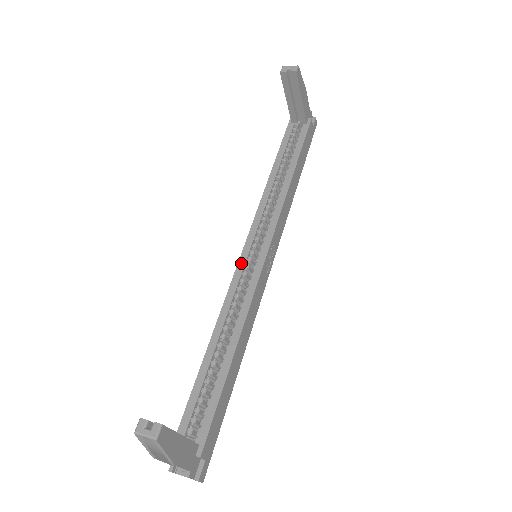
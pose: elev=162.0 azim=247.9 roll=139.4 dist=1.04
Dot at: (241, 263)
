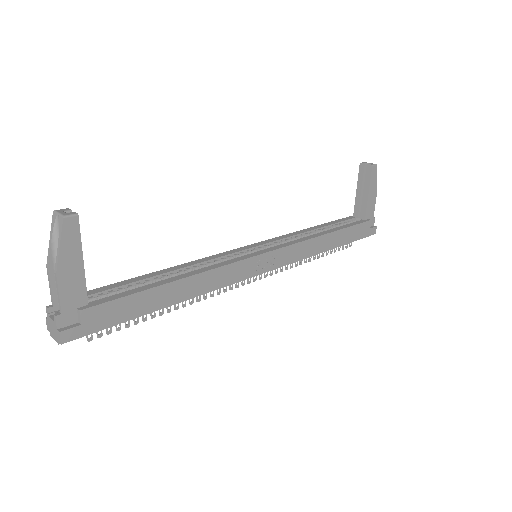
Dot at: (240, 249)
